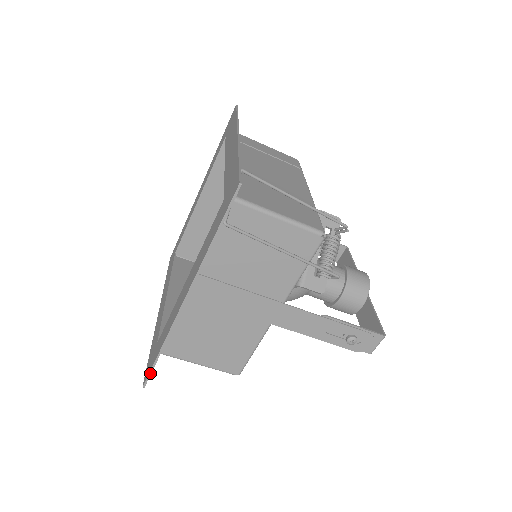
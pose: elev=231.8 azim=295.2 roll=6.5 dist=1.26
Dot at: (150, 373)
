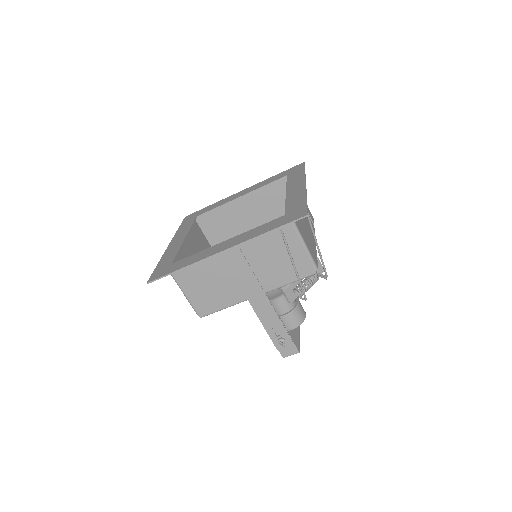
Dot at: (160, 278)
